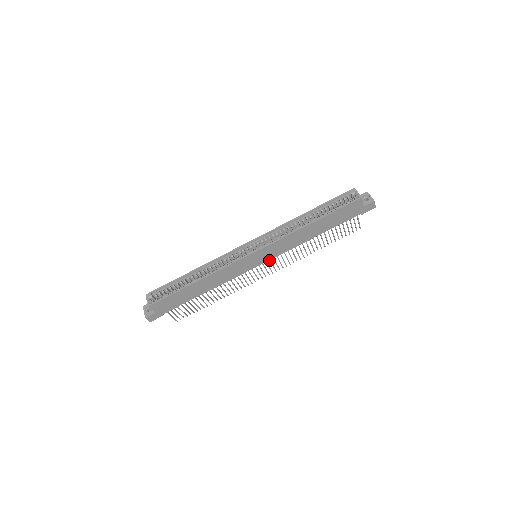
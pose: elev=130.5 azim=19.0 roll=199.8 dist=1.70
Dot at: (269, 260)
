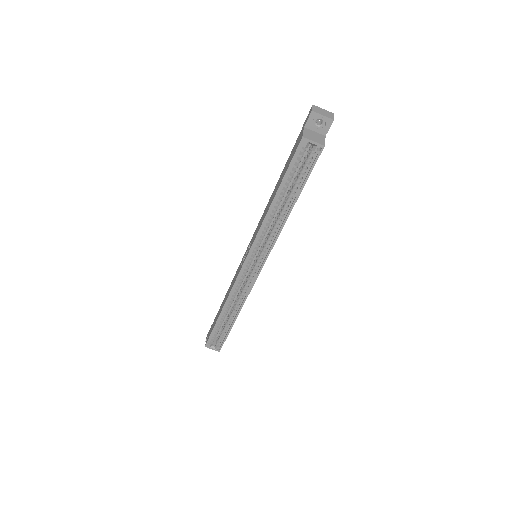
Dot at: occluded
